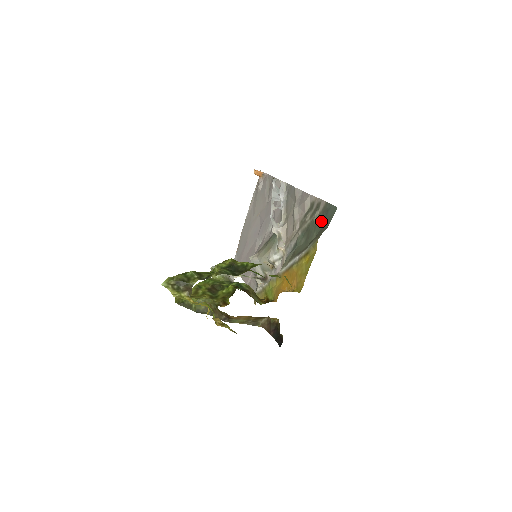
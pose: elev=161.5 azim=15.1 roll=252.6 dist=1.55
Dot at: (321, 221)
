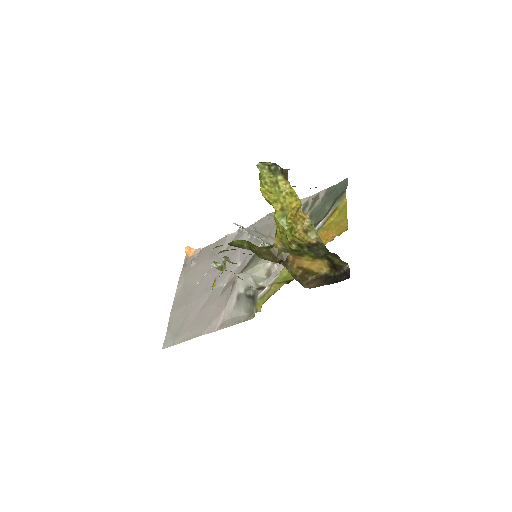
Dot at: (330, 197)
